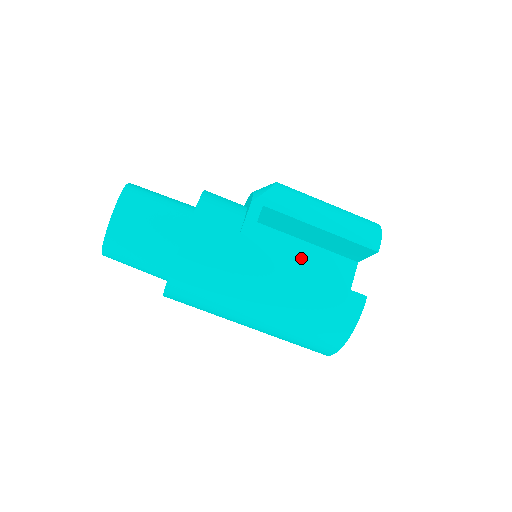
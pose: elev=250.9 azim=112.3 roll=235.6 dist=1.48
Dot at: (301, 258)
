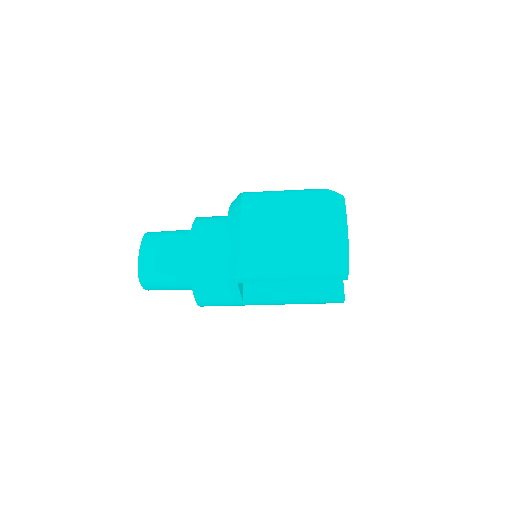
Dot at: occluded
